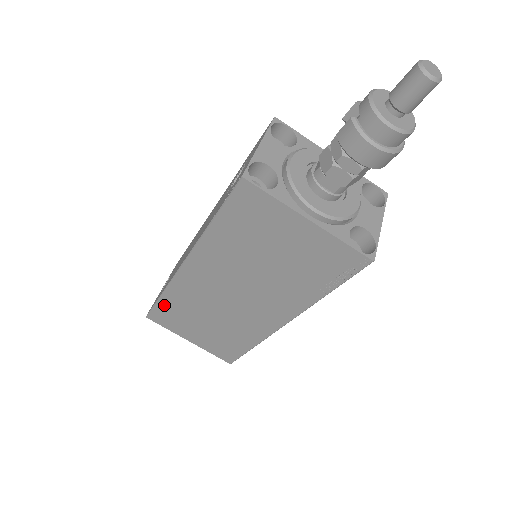
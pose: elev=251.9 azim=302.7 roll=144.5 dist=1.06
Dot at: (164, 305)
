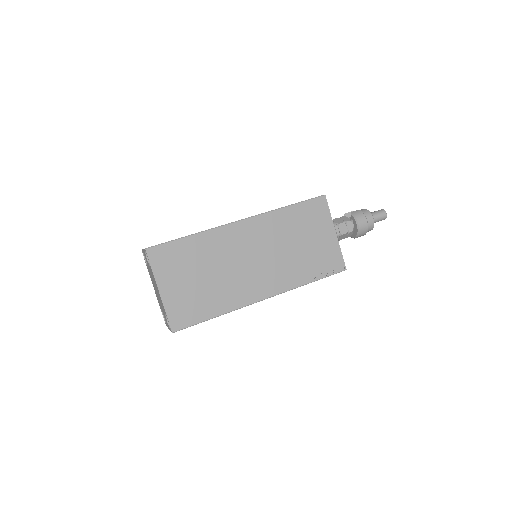
Dot at: (183, 244)
